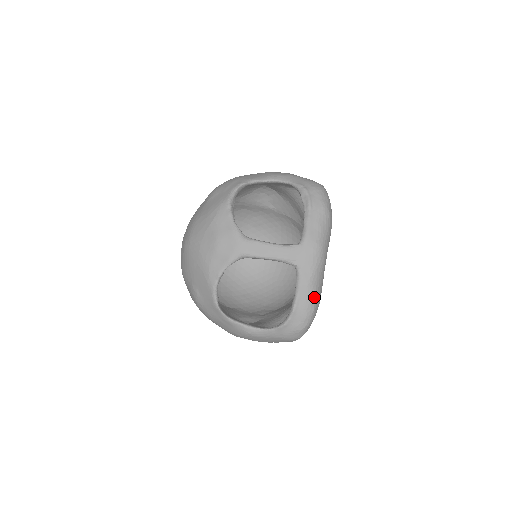
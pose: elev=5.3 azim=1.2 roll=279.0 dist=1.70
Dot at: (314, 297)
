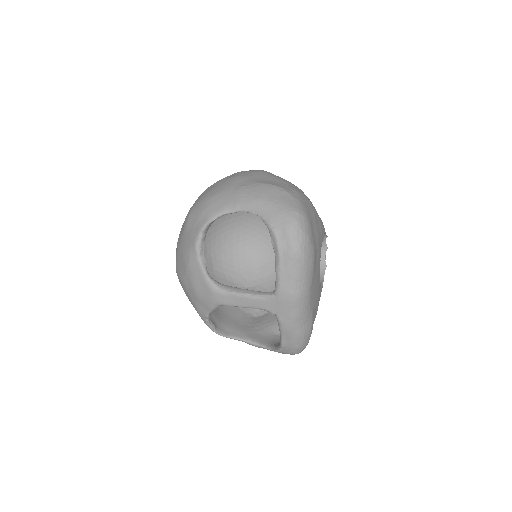
Dot at: (300, 335)
